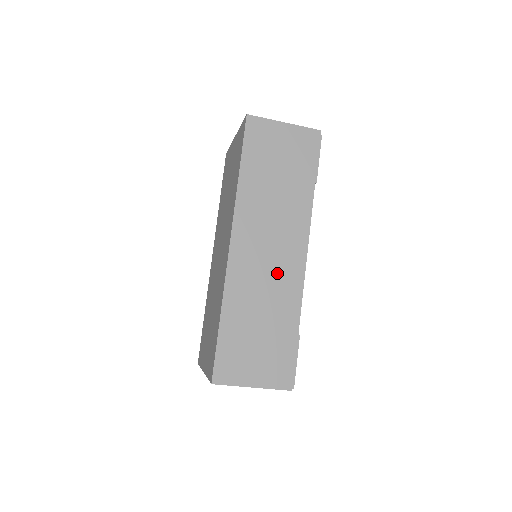
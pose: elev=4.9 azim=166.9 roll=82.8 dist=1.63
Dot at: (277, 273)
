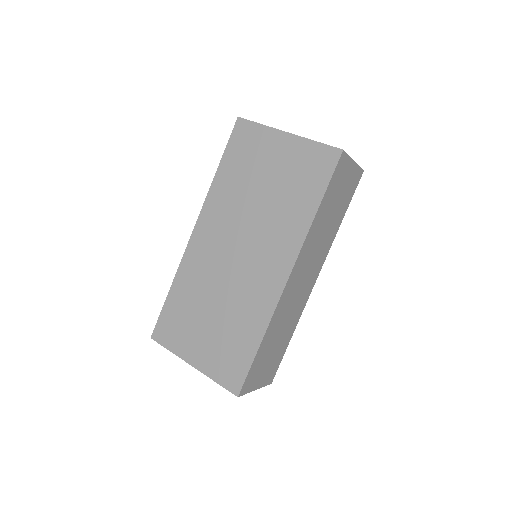
Dot at: (300, 297)
